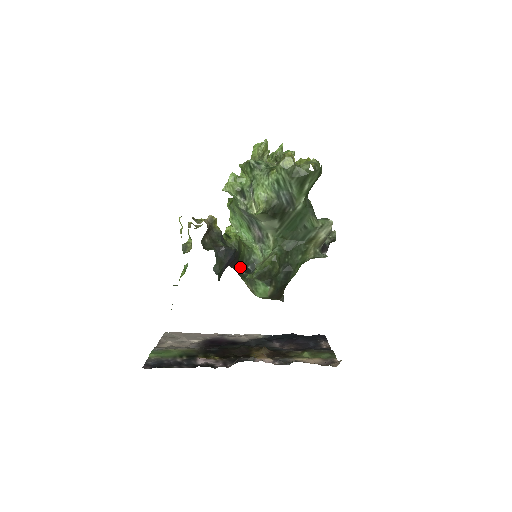
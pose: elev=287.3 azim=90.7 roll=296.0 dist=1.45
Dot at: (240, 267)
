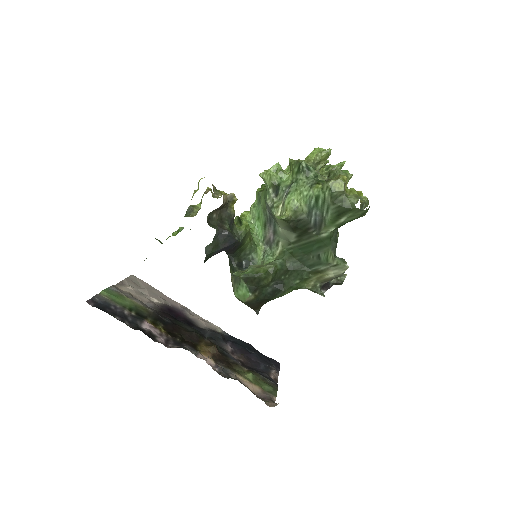
Dot at: (235, 258)
